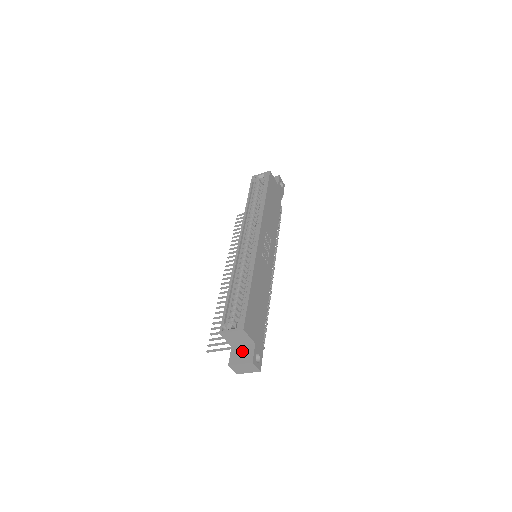
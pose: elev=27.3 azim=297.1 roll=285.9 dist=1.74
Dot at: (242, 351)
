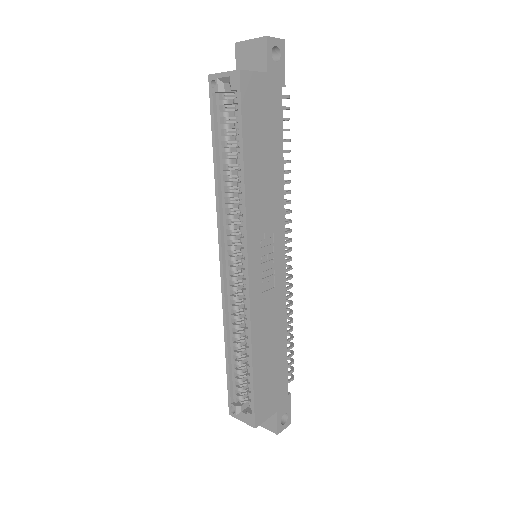
Dot at: occluded
